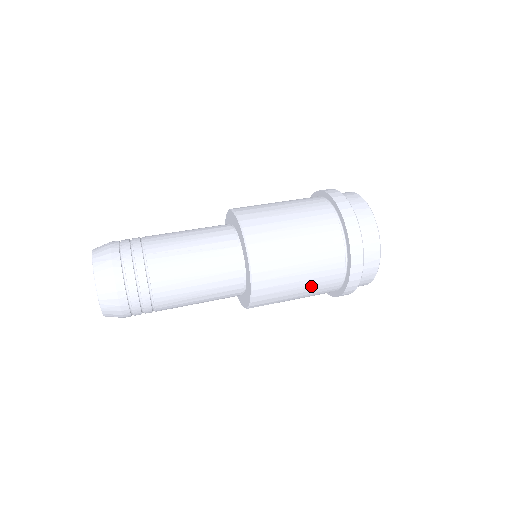
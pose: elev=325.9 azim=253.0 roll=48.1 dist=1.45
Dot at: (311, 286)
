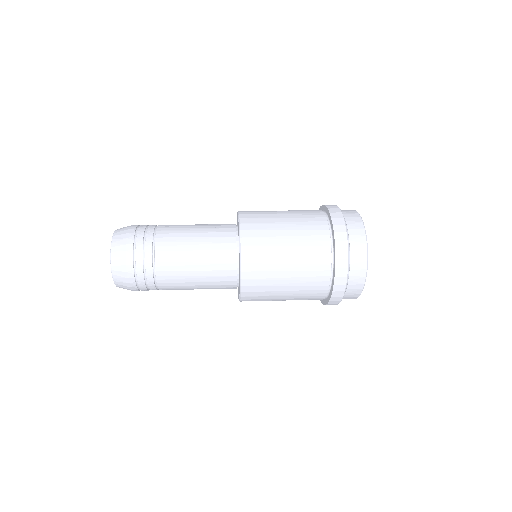
Dot at: (299, 263)
